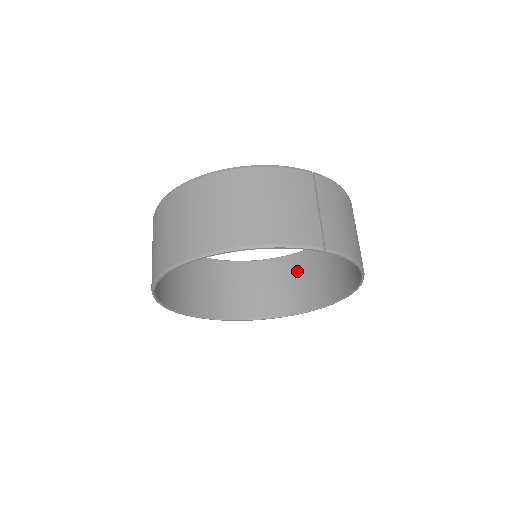
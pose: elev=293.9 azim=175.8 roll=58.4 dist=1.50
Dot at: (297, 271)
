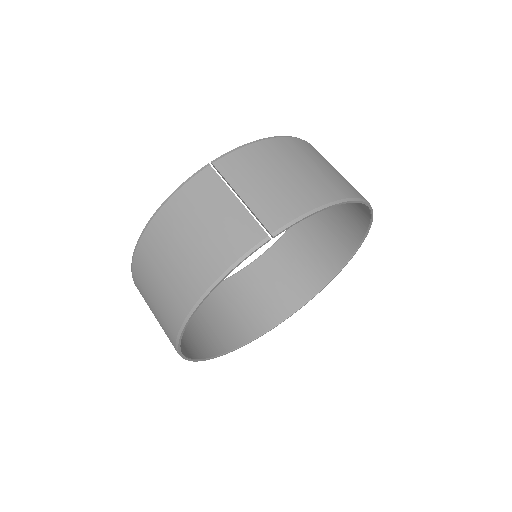
Dot at: (322, 216)
